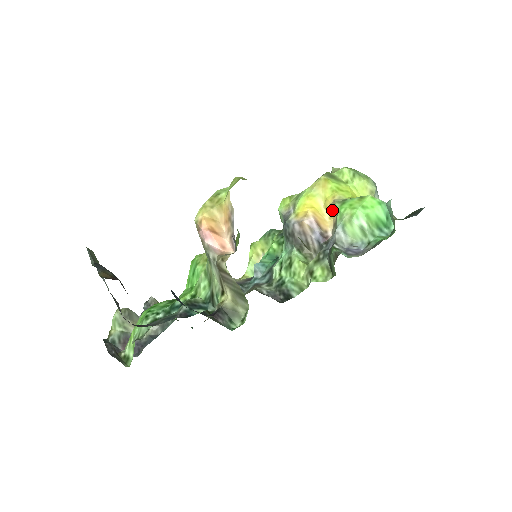
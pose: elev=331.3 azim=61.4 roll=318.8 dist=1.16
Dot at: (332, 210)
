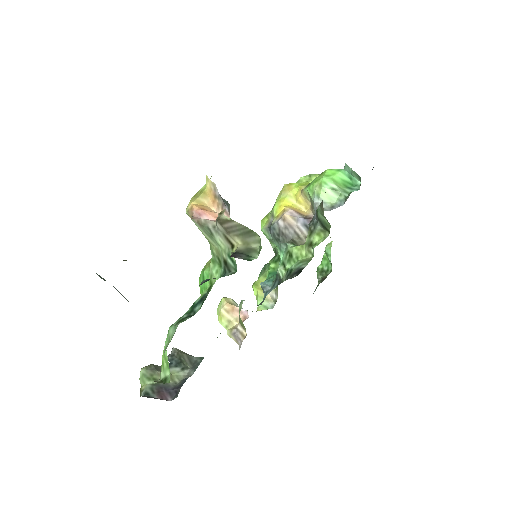
Dot at: (304, 200)
